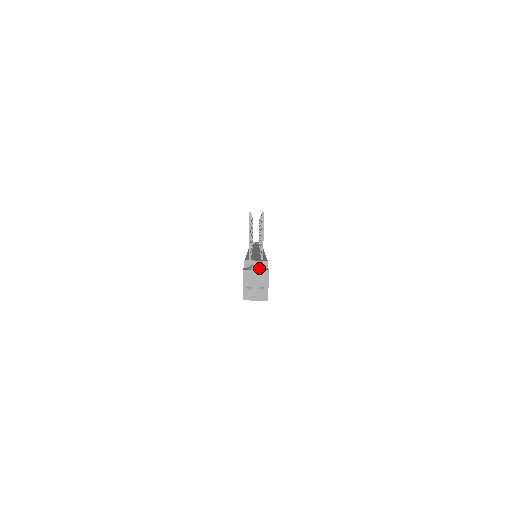
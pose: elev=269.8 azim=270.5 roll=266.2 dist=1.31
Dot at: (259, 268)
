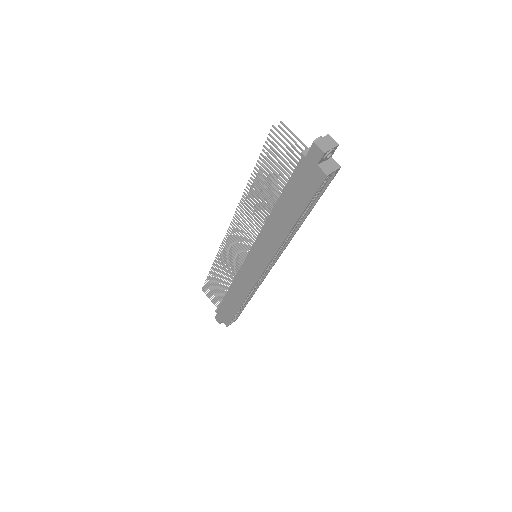
Dot at: (321, 136)
